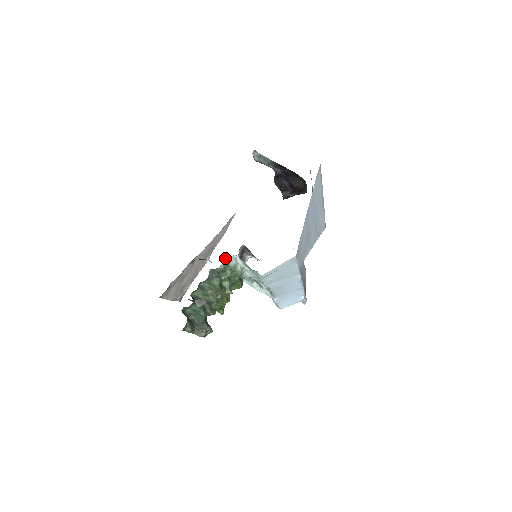
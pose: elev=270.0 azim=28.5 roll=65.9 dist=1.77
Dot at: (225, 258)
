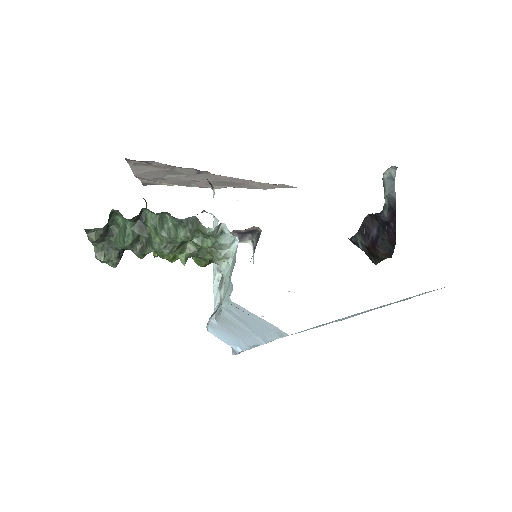
Dot at: (225, 226)
